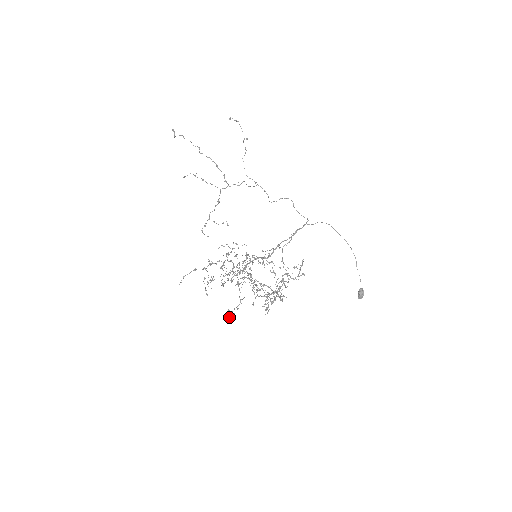
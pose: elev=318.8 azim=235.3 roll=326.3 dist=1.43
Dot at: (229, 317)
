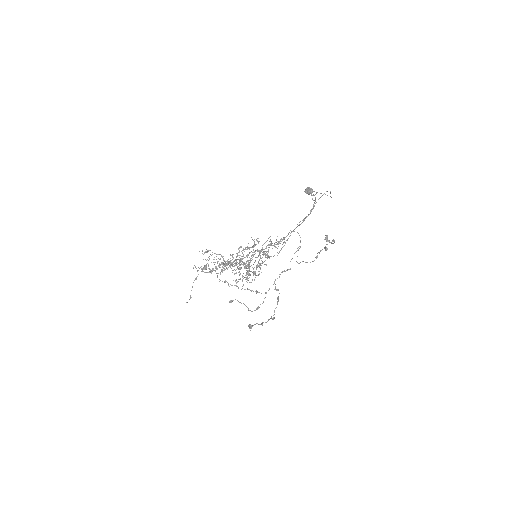
Dot at: occluded
